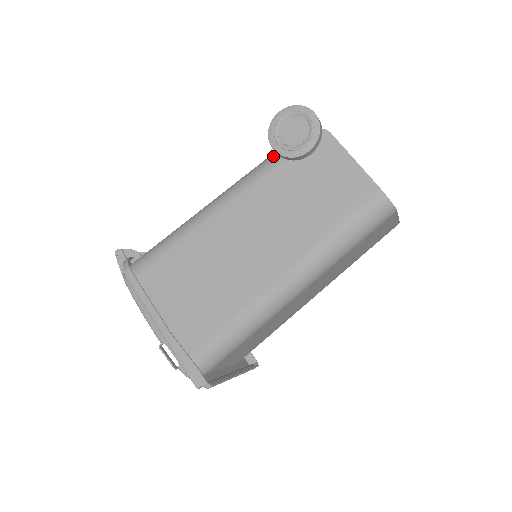
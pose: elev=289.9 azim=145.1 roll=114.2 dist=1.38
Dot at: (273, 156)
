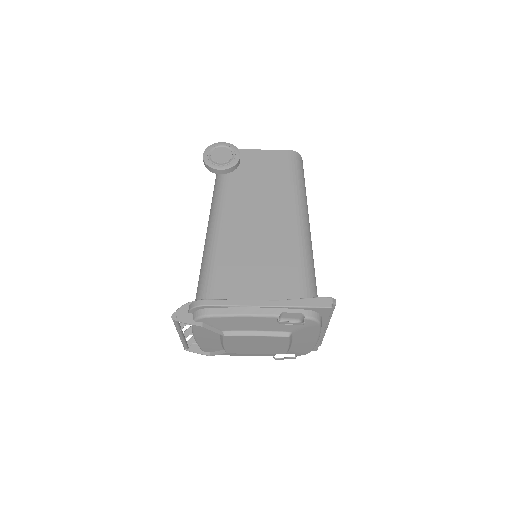
Dot at: (219, 180)
